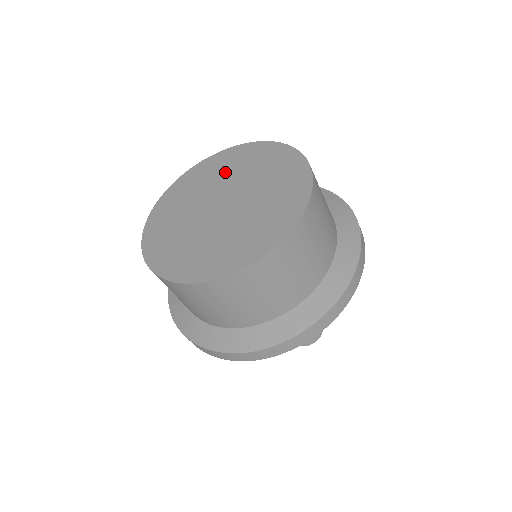
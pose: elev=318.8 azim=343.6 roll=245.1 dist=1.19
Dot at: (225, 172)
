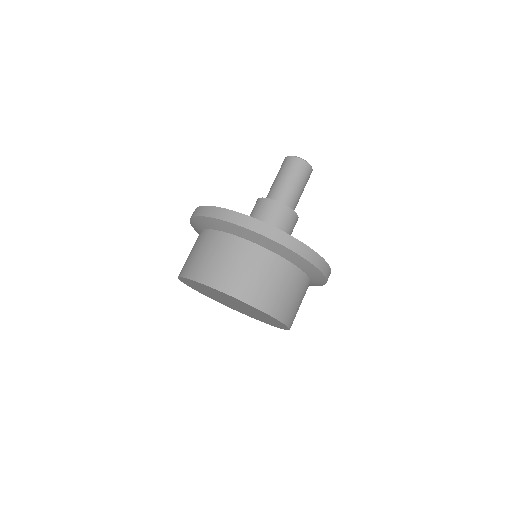
Dot at: occluded
